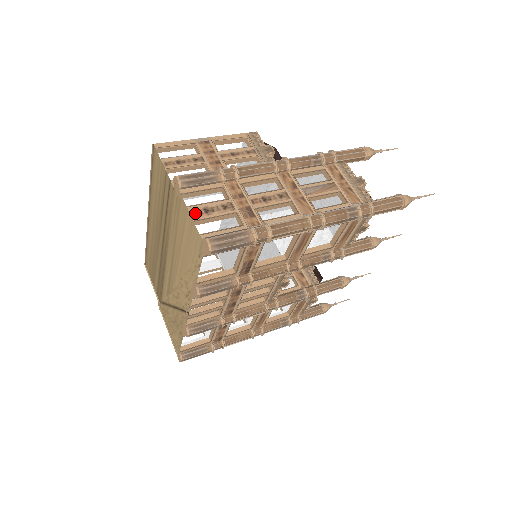
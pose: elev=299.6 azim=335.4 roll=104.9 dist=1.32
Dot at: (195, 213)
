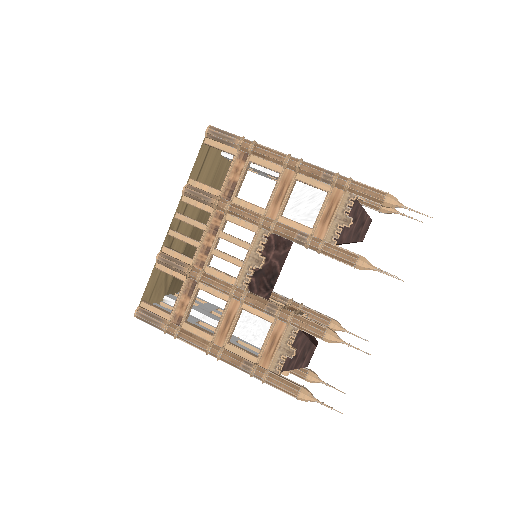
Dot at: occluded
